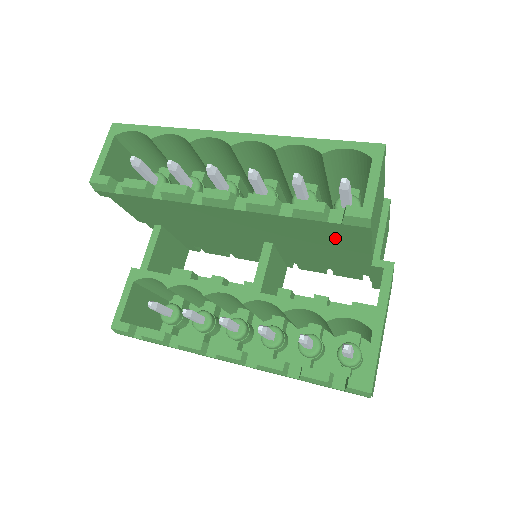
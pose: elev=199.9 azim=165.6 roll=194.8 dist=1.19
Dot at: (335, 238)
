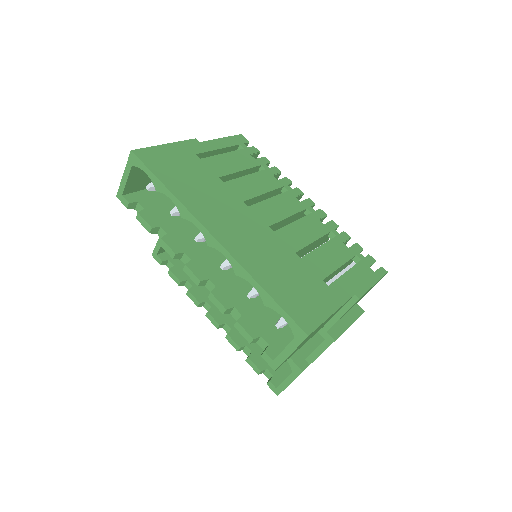
Dot at: occluded
